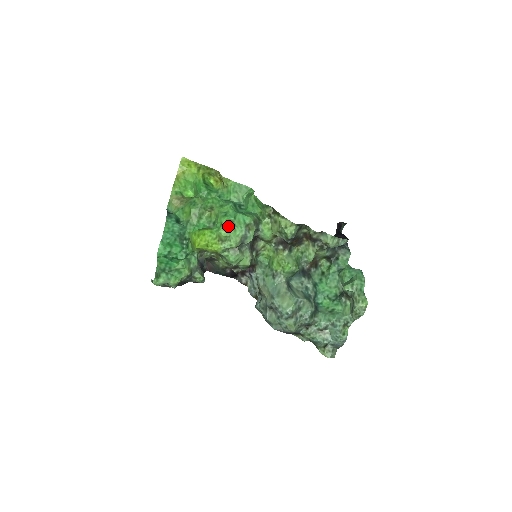
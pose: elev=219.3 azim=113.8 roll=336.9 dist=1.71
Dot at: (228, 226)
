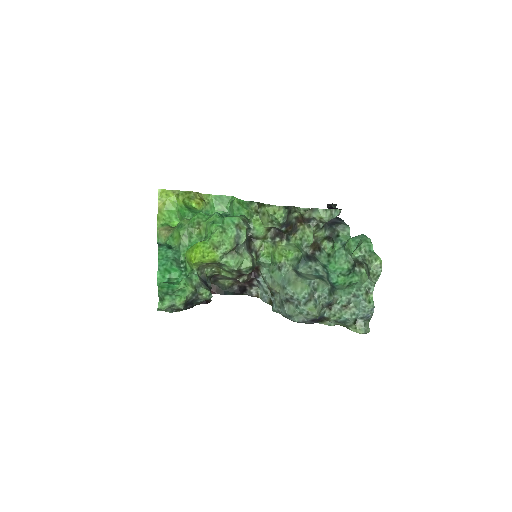
Dot at: (218, 231)
